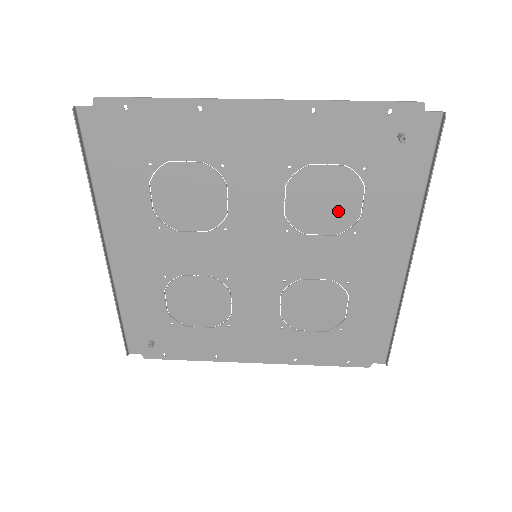
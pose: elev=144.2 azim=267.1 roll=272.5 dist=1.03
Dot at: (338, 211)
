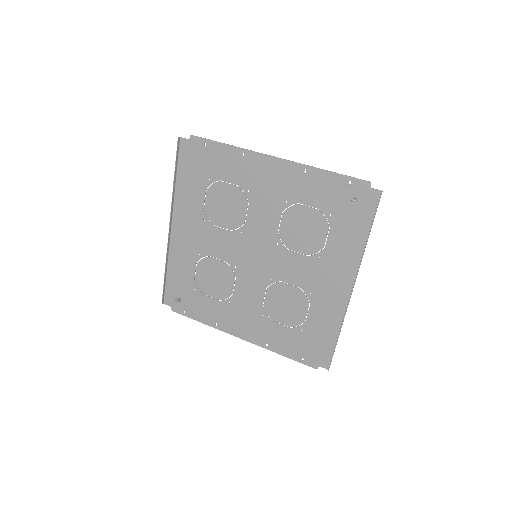
Dot at: (311, 239)
